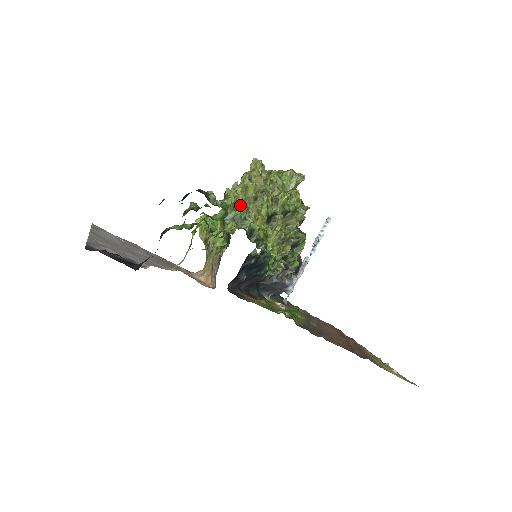
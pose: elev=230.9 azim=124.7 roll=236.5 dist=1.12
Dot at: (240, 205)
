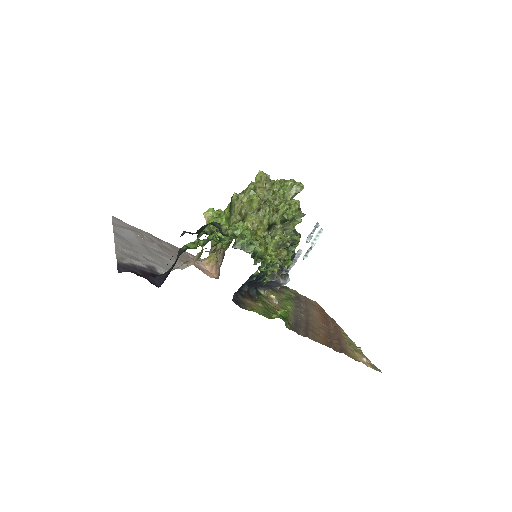
Dot at: (247, 233)
